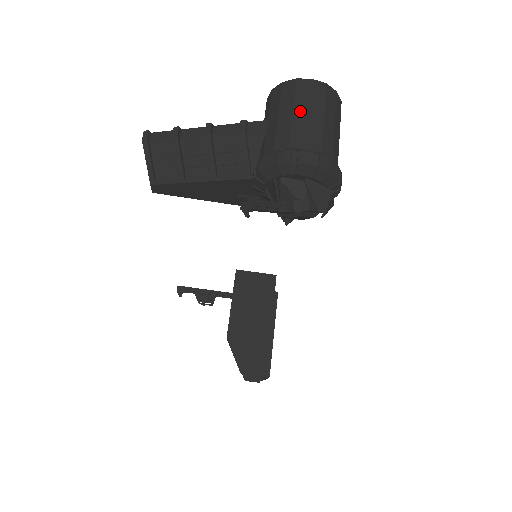
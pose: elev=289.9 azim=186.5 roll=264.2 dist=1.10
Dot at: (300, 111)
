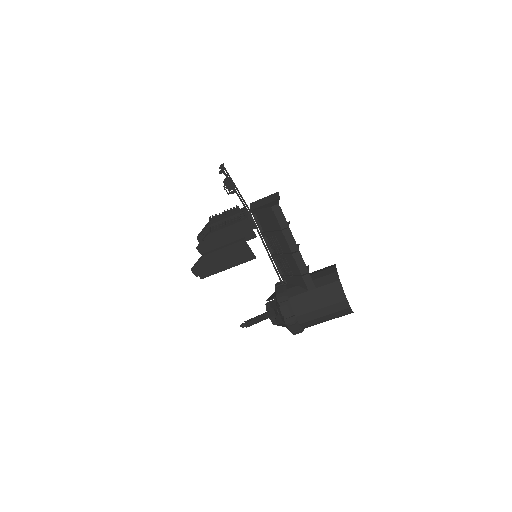
Dot at: (324, 311)
